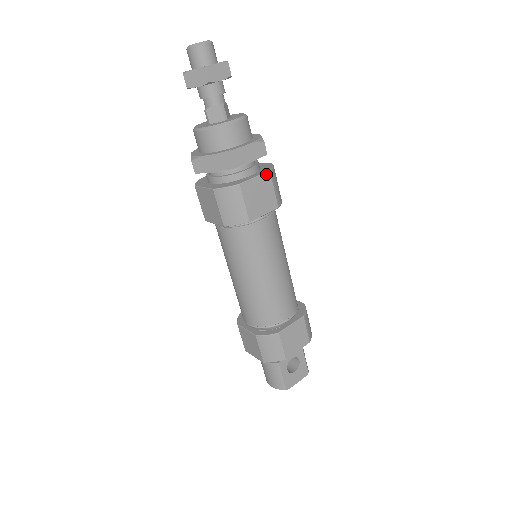
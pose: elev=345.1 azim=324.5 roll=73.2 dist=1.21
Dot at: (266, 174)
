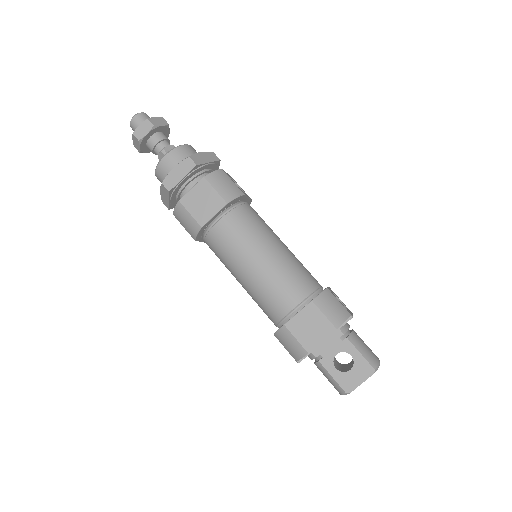
Dot at: (201, 181)
